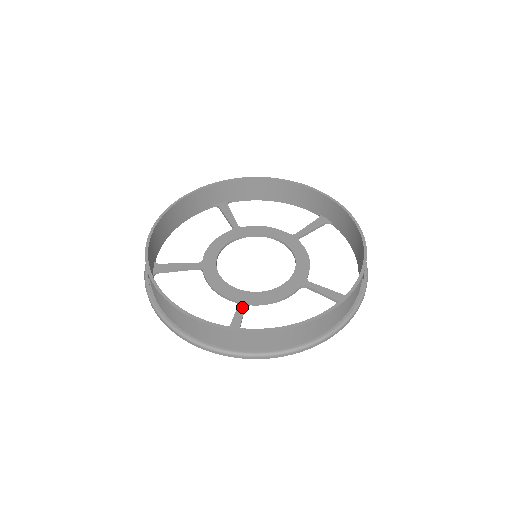
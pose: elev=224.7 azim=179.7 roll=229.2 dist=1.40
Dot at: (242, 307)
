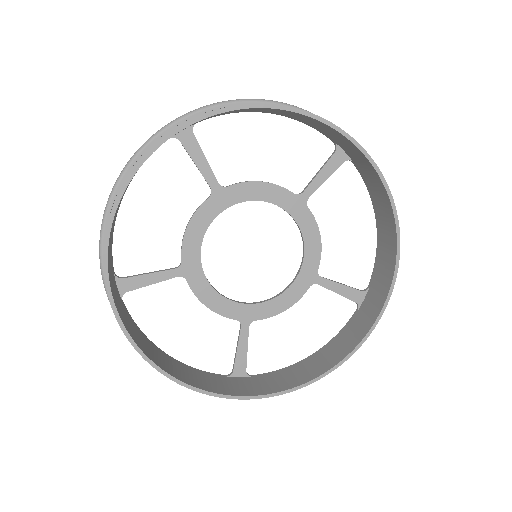
Dot at: (246, 328)
